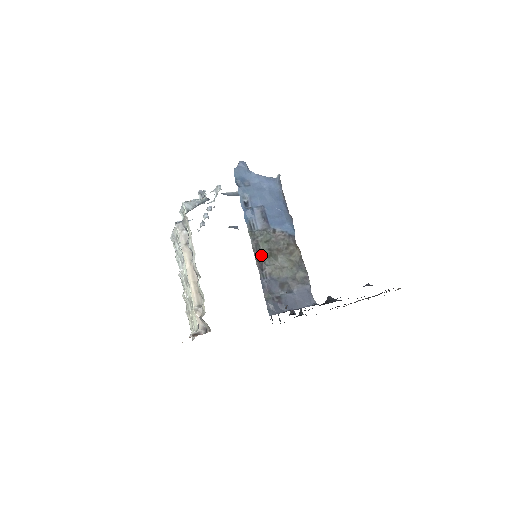
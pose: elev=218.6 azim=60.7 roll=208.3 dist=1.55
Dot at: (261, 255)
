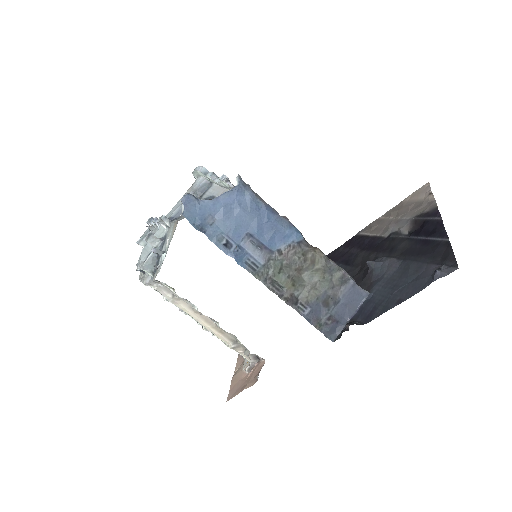
Dot at: (284, 290)
